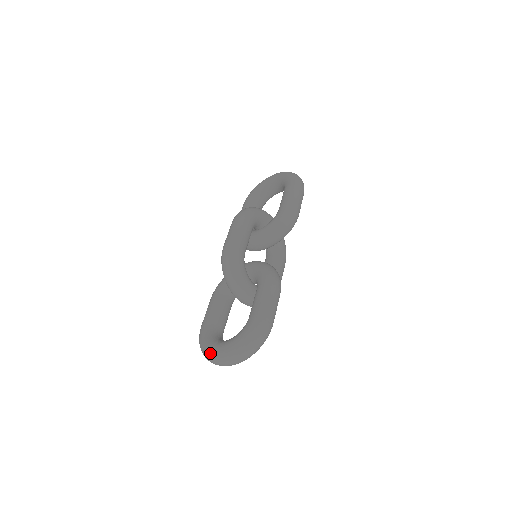
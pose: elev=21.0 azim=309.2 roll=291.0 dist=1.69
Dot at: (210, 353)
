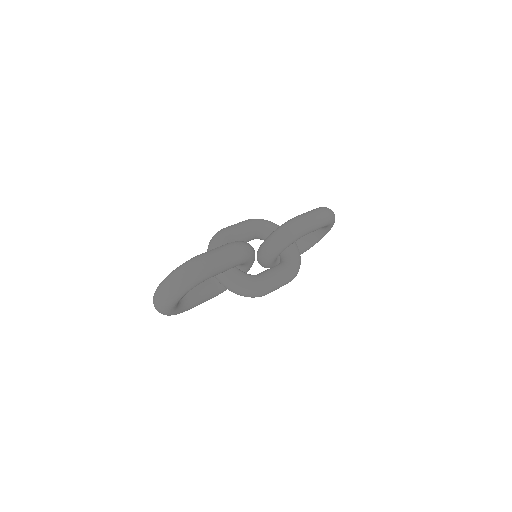
Dot at: occluded
